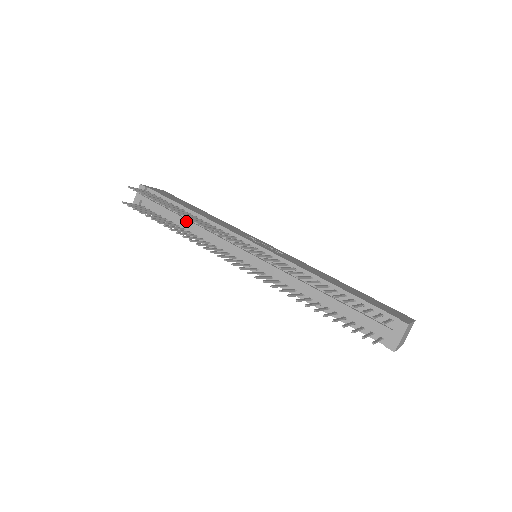
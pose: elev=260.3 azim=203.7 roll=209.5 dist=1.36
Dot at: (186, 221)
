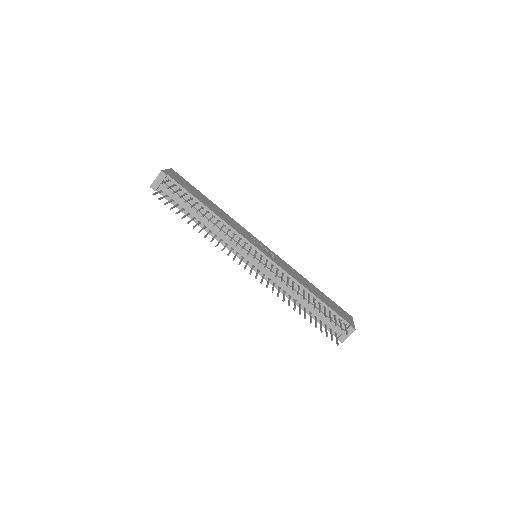
Dot at: (204, 218)
